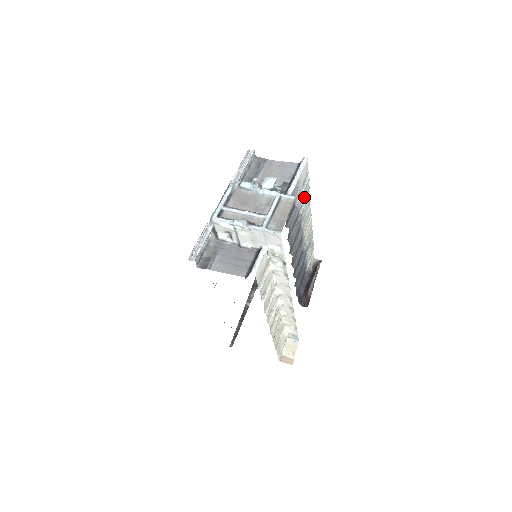
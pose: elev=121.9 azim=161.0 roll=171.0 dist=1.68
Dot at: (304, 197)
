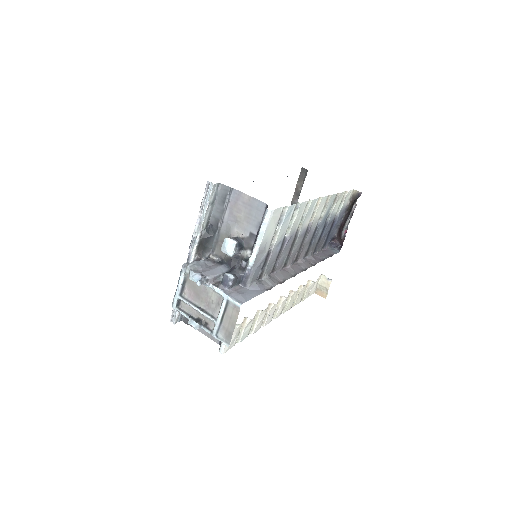
Dot at: (288, 221)
